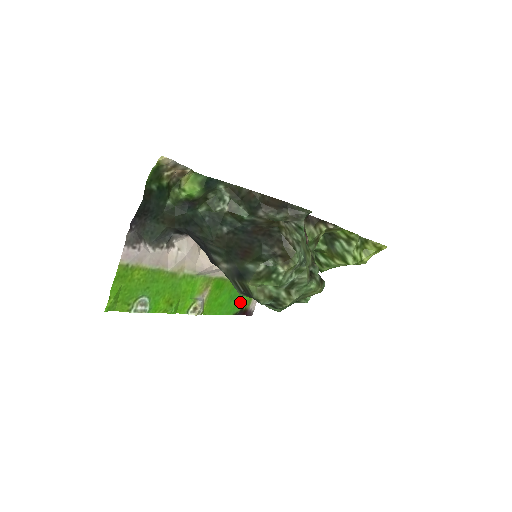
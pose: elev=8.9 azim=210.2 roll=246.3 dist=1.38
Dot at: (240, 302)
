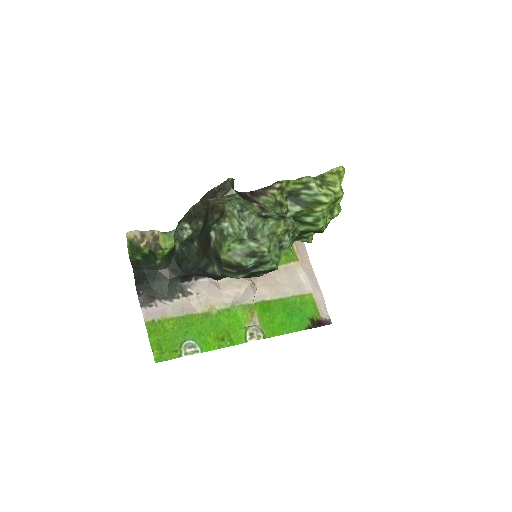
Dot at: (305, 316)
